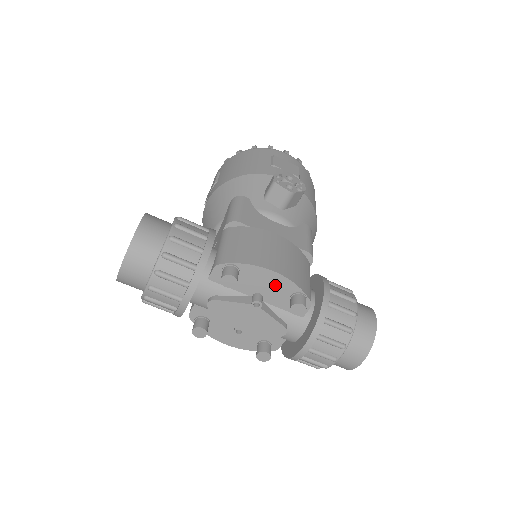
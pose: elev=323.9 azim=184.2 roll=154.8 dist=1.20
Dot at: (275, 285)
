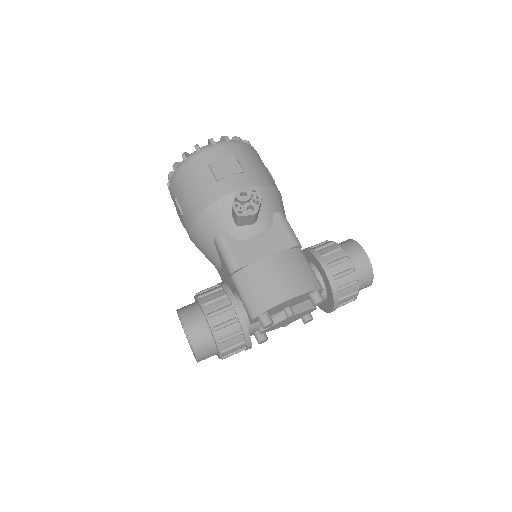
Dot at: (295, 300)
